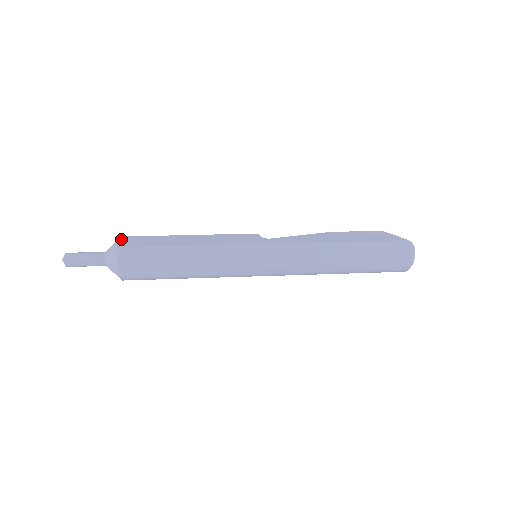
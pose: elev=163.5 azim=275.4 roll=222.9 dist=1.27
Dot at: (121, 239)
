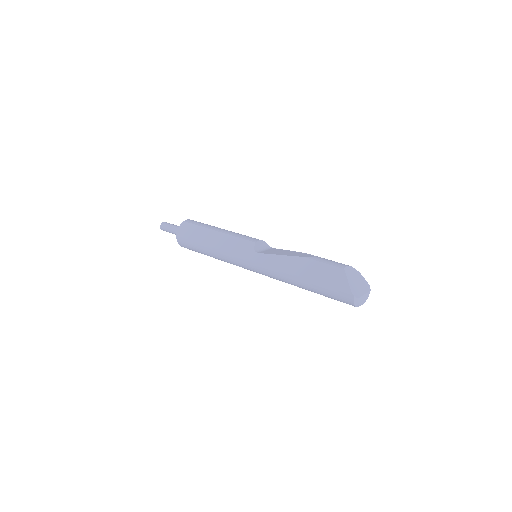
Dot at: (182, 225)
